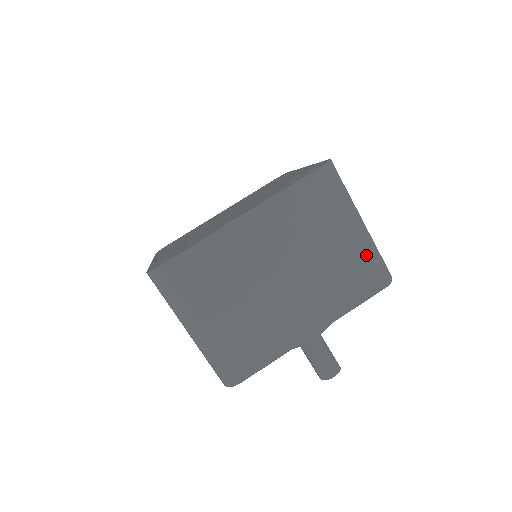
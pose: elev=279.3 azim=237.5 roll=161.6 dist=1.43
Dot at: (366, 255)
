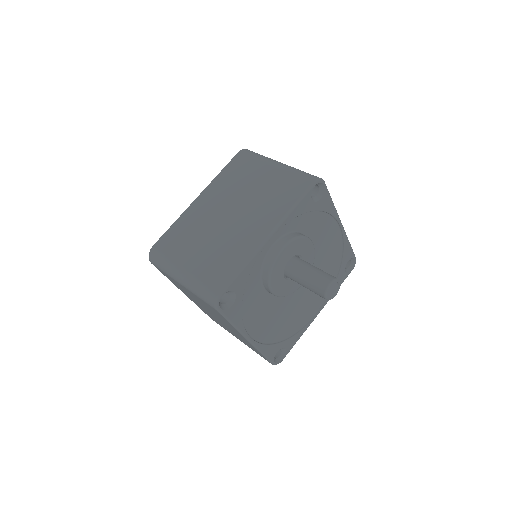
Dot at: (288, 174)
